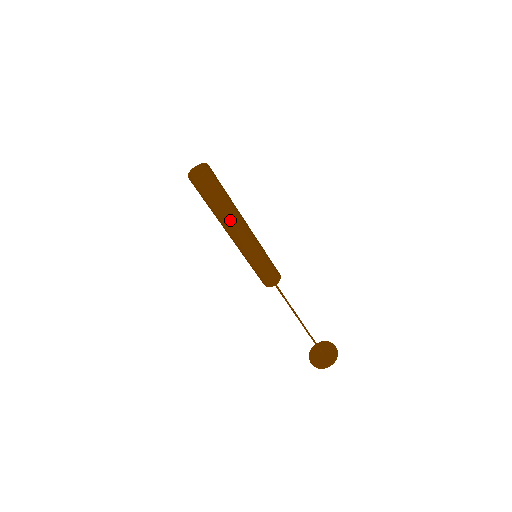
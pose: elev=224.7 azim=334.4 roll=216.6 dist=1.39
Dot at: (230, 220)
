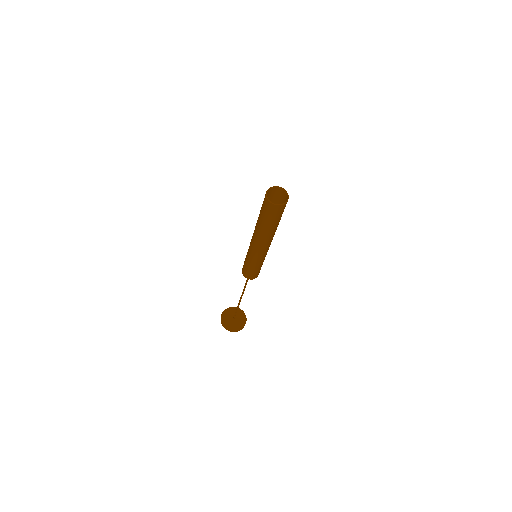
Dot at: (272, 235)
